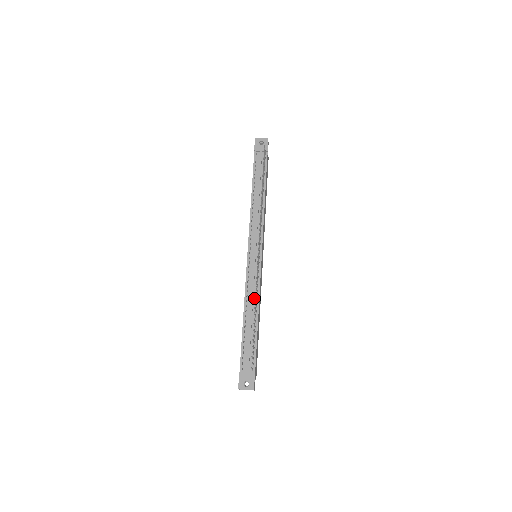
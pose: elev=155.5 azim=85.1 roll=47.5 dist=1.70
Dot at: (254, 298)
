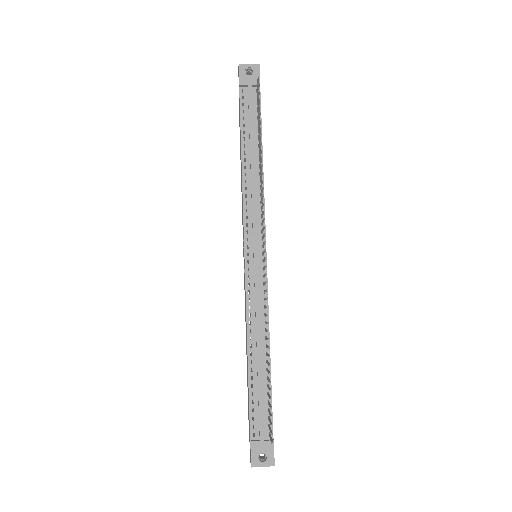
Dot at: (261, 325)
